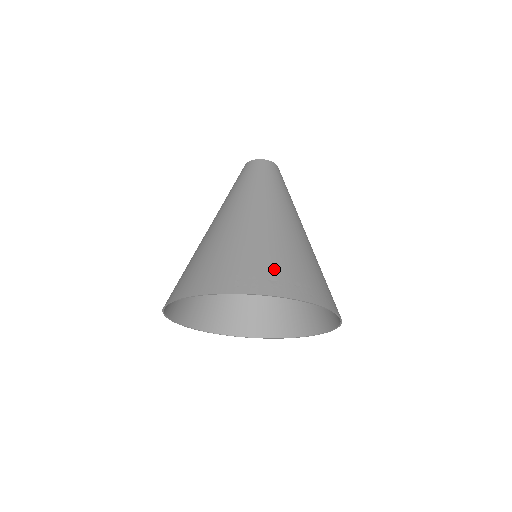
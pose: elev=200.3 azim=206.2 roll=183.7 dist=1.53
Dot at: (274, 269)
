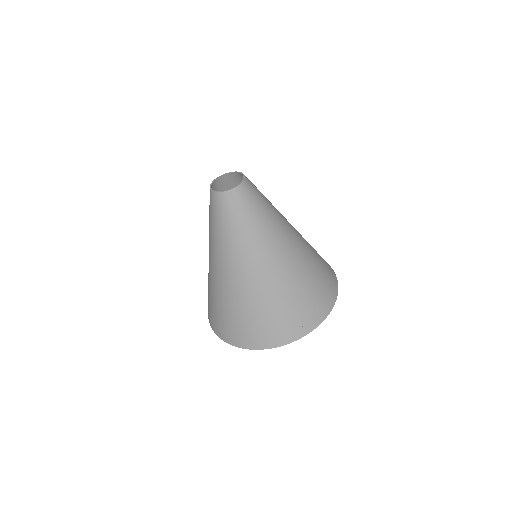
Dot at: (312, 302)
